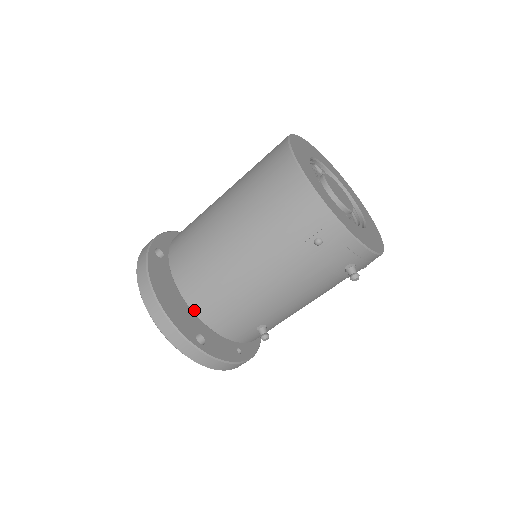
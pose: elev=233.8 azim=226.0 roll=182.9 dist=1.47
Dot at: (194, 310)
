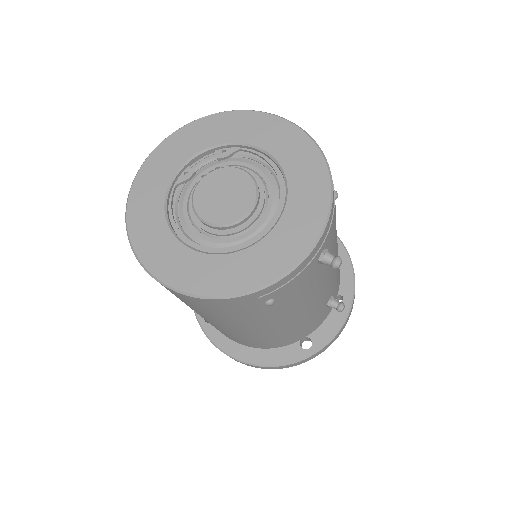
Dot at: (276, 347)
